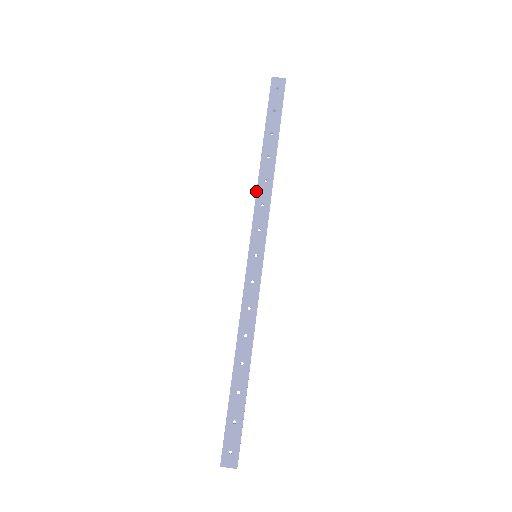
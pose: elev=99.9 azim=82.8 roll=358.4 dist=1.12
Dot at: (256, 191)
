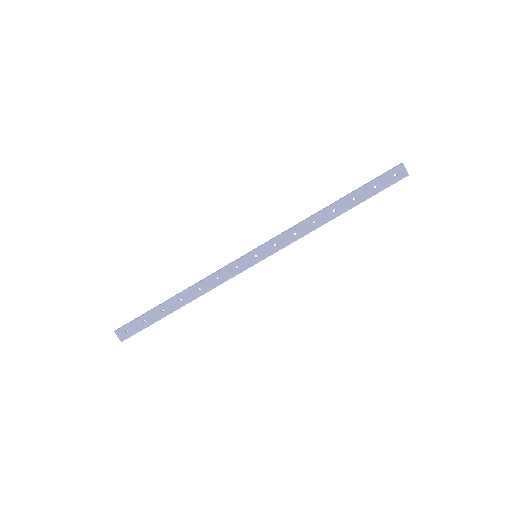
Dot at: (302, 222)
